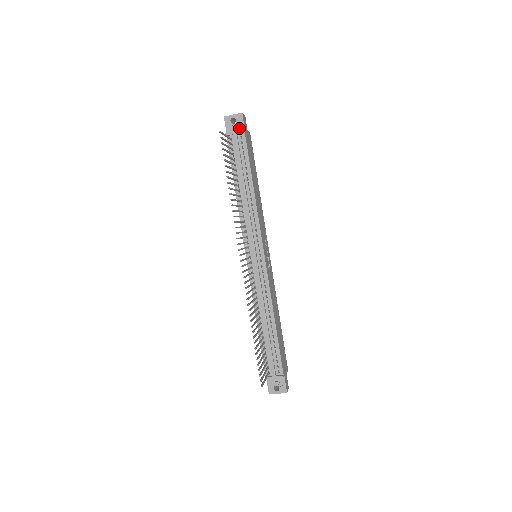
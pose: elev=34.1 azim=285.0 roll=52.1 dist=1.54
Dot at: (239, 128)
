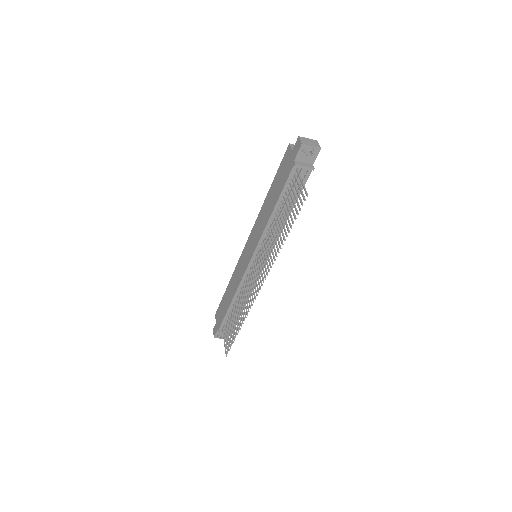
Dot at: (309, 160)
